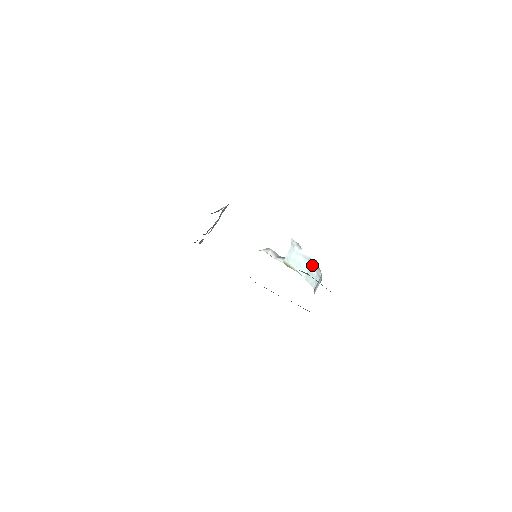
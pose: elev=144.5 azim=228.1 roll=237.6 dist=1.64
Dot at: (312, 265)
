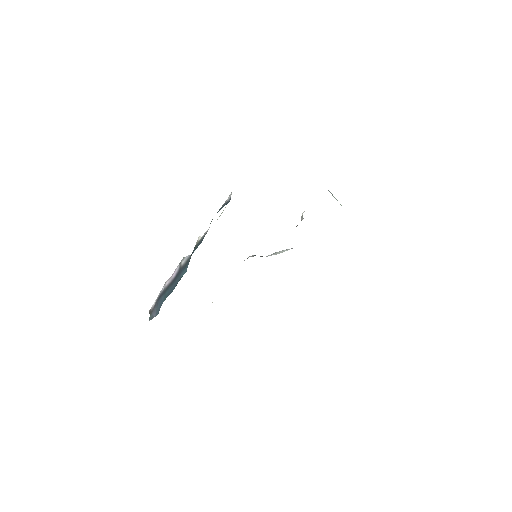
Dot at: occluded
